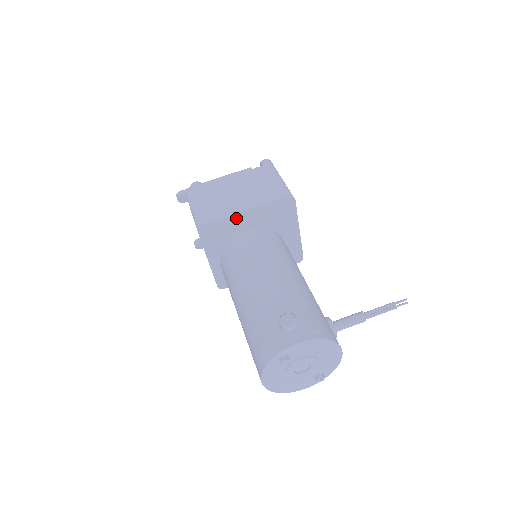
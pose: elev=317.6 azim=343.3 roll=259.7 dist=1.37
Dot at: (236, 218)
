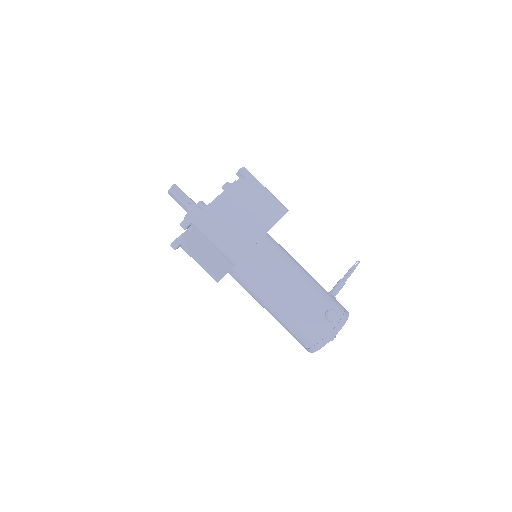
Dot at: occluded
